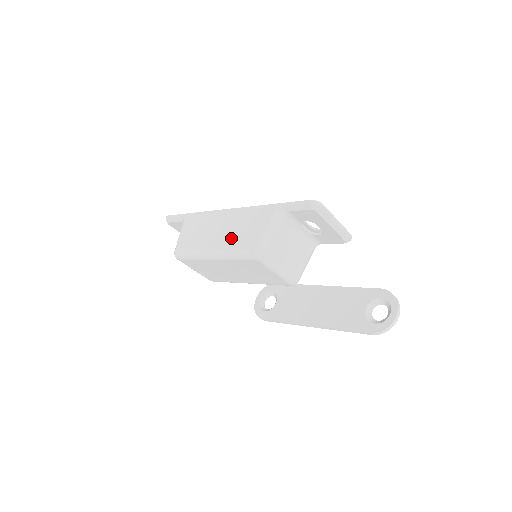
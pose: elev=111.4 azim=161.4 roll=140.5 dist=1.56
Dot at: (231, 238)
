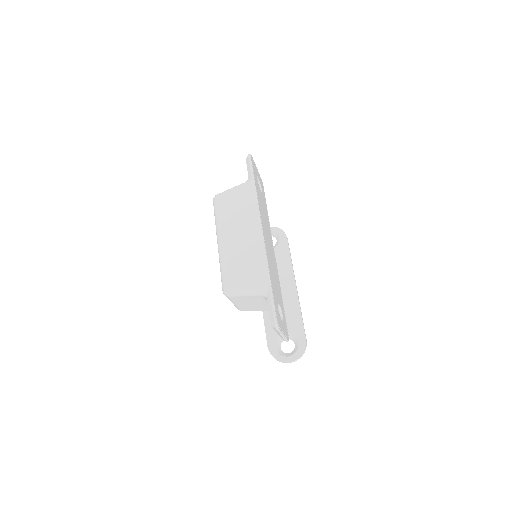
Dot at: (234, 255)
